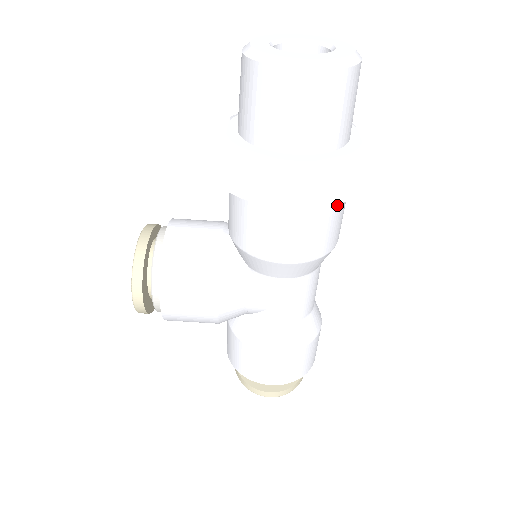
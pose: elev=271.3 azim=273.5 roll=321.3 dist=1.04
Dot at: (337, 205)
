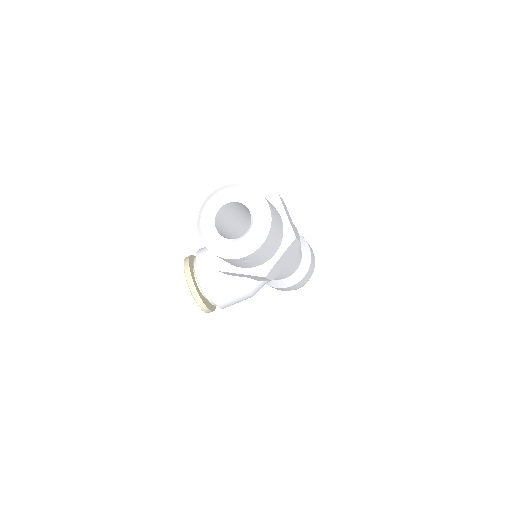
Dot at: occluded
